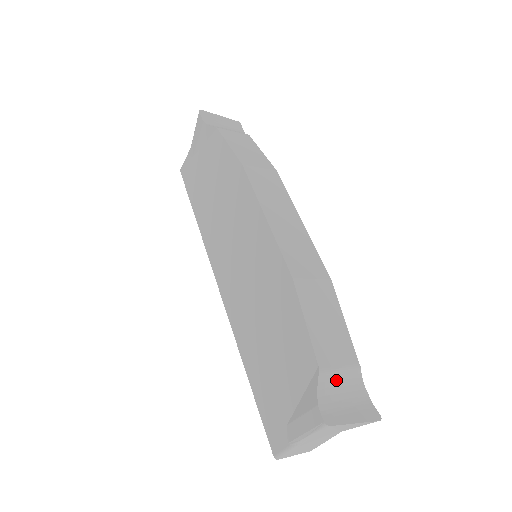
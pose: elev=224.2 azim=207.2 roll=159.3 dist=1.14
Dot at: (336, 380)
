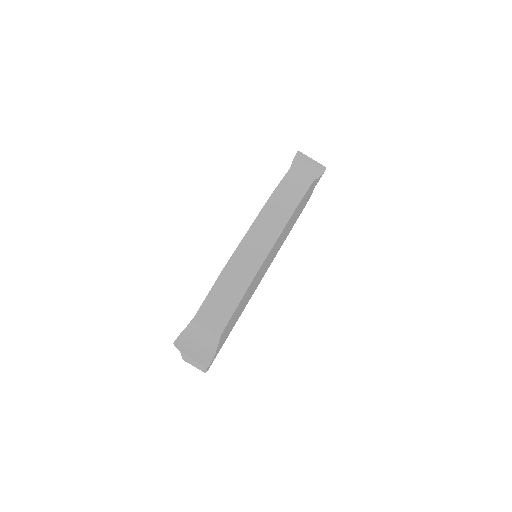
Dot at: (200, 332)
